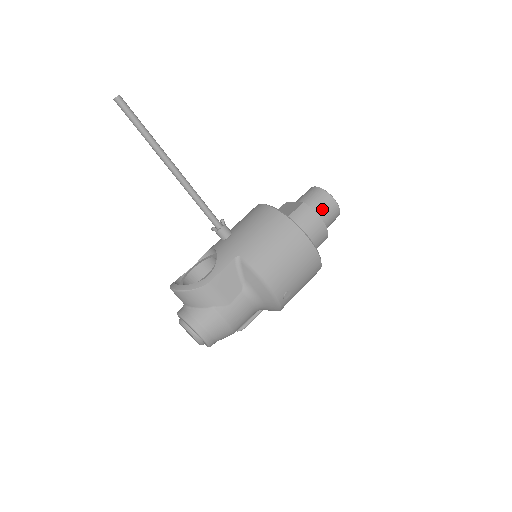
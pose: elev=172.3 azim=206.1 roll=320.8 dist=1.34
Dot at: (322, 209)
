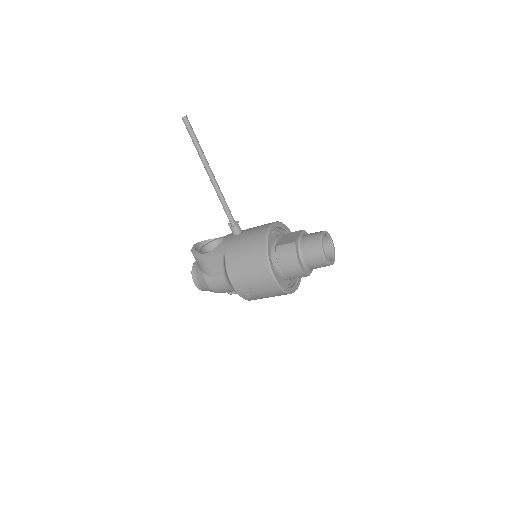
Dot at: (308, 255)
